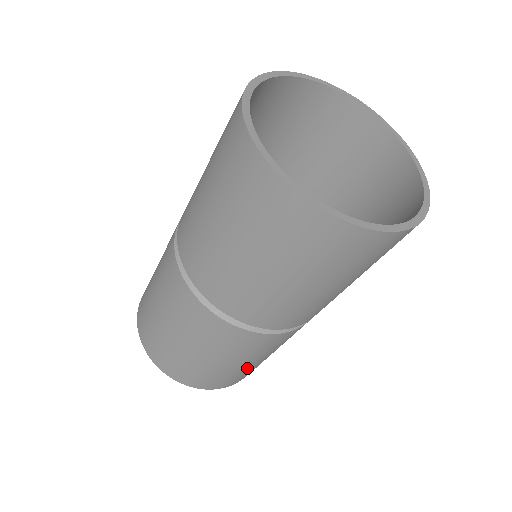
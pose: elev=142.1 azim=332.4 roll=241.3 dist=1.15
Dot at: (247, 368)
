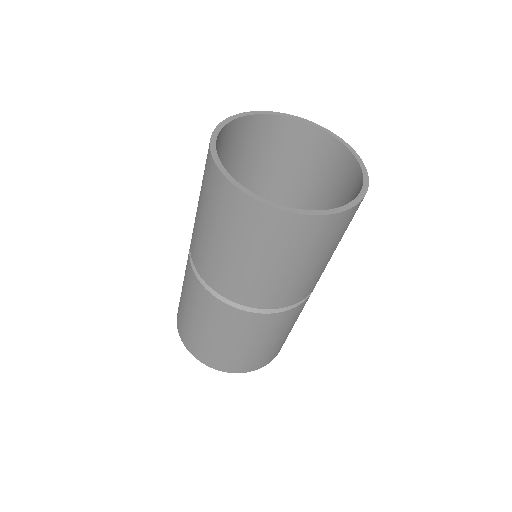
Dot at: (280, 342)
